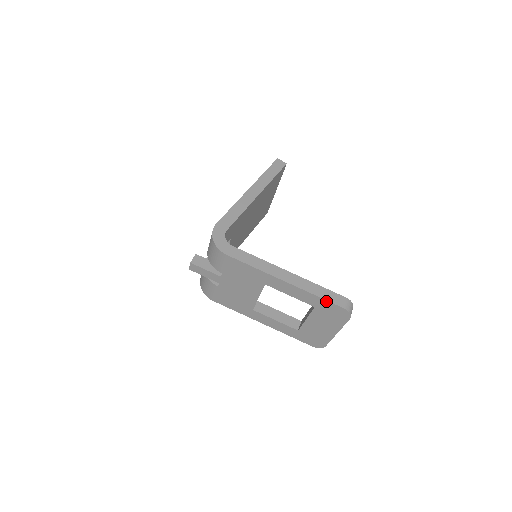
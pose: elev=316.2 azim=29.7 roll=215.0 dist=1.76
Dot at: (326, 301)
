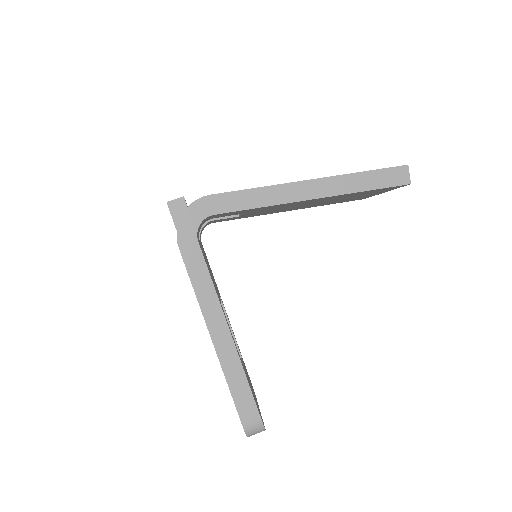
Dot at: (234, 400)
